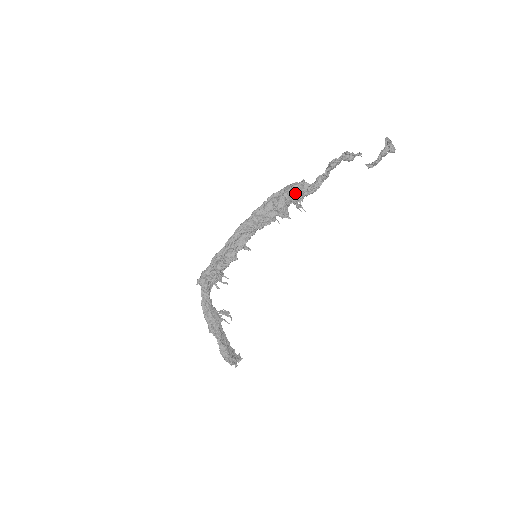
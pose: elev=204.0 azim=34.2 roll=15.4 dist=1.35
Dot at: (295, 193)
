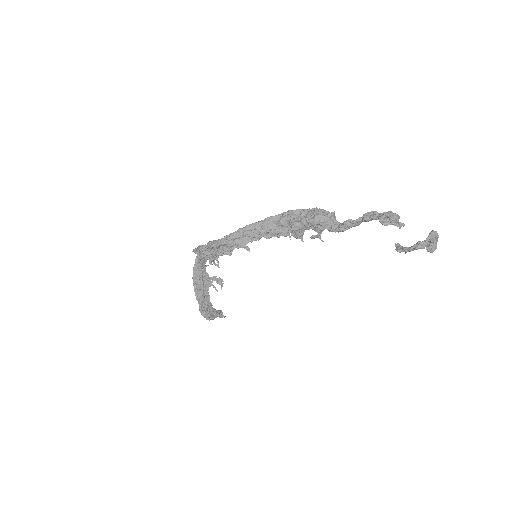
Dot at: (315, 224)
